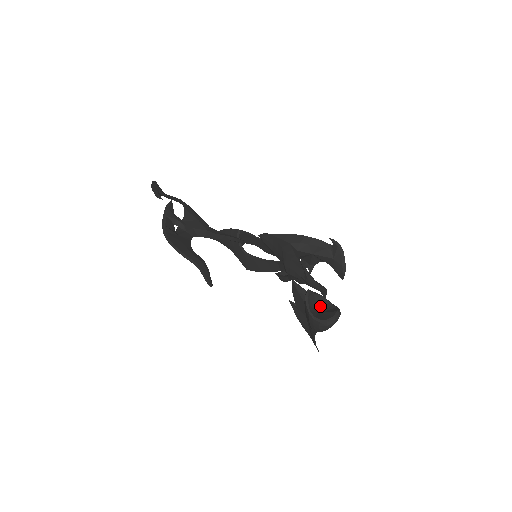
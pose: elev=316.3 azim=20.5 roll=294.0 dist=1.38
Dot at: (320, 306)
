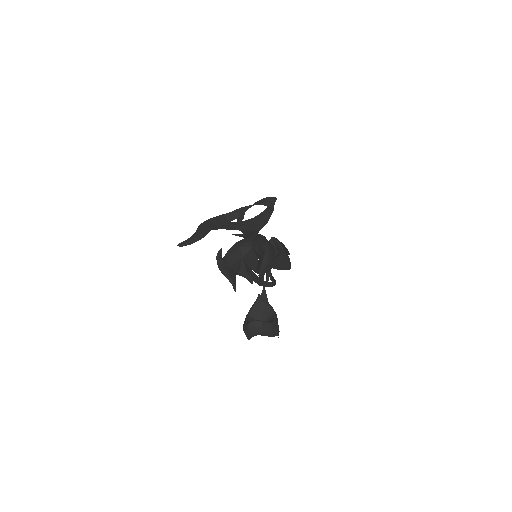
Dot at: (267, 319)
